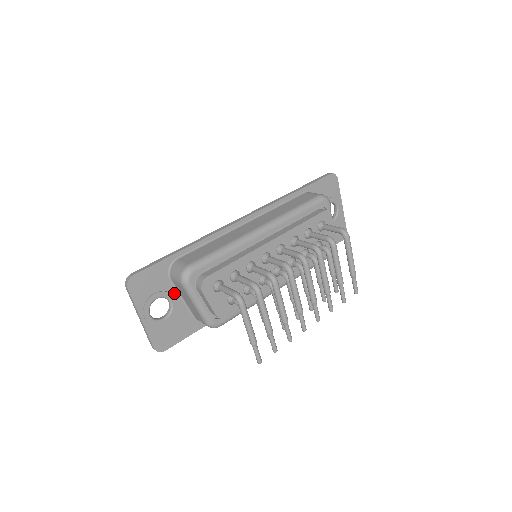
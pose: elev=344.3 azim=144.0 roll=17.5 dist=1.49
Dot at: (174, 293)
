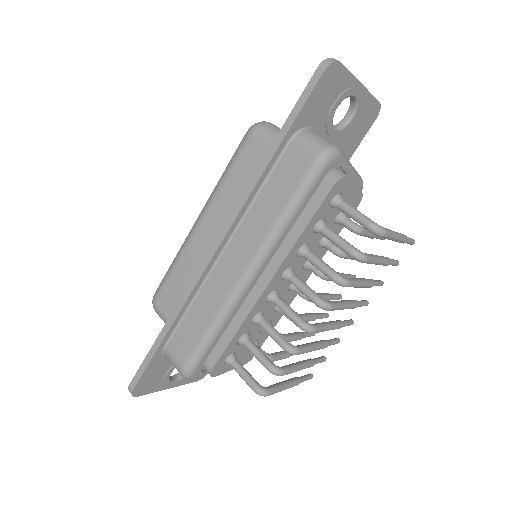
Dot at: occluded
